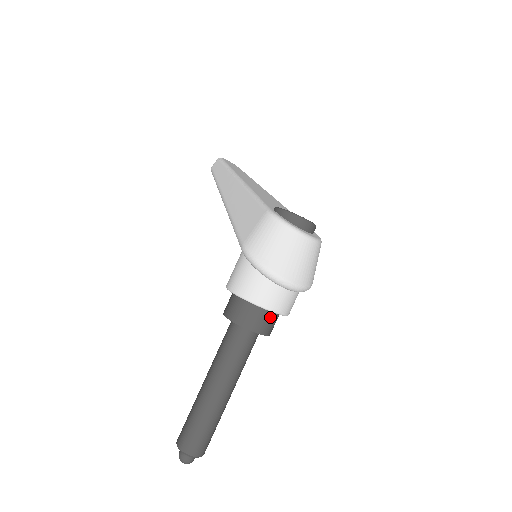
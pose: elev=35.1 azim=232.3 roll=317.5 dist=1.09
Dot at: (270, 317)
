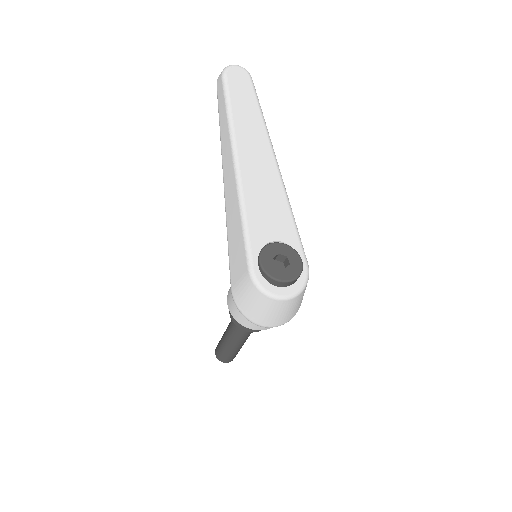
Dot at: occluded
